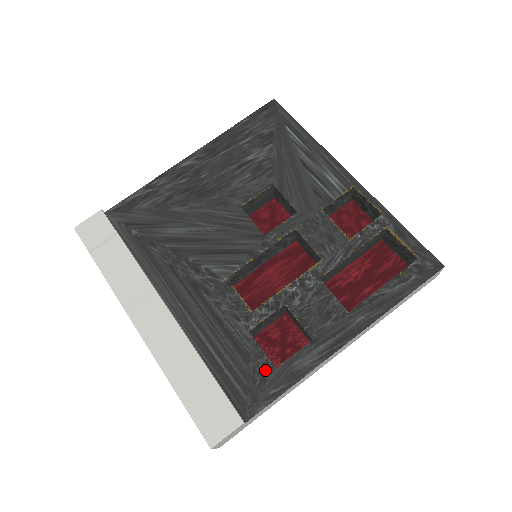
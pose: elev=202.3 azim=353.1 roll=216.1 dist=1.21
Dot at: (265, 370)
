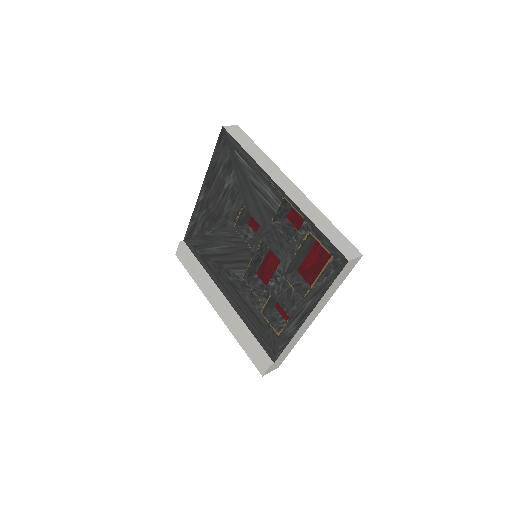
Dot at: (274, 335)
